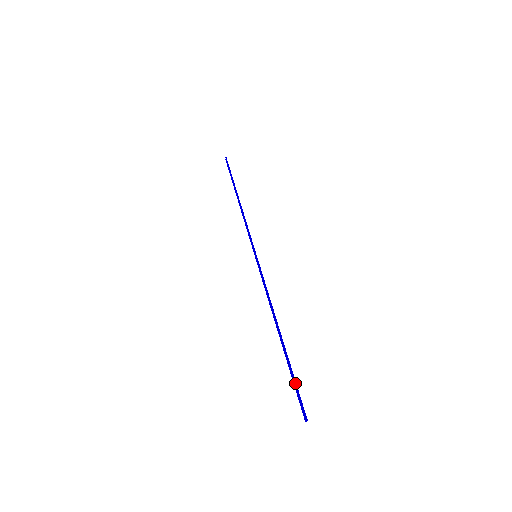
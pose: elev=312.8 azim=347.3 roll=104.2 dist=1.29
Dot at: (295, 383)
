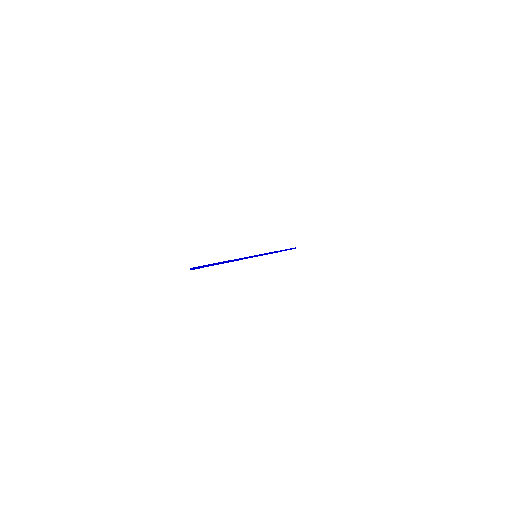
Dot at: (204, 265)
